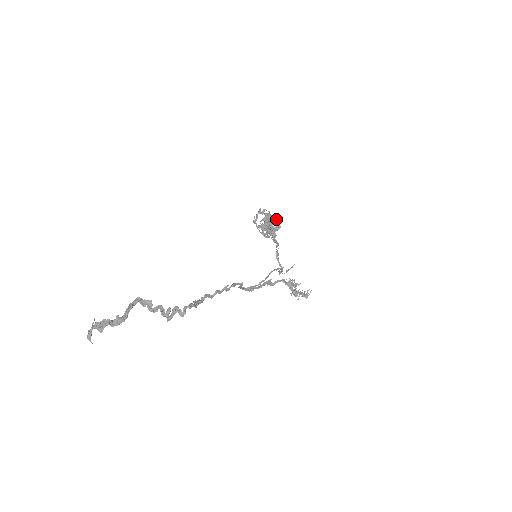
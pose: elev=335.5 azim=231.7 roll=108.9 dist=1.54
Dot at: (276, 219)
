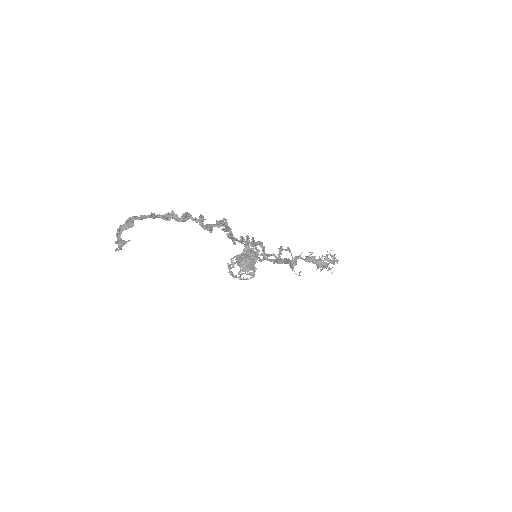
Dot at: occluded
